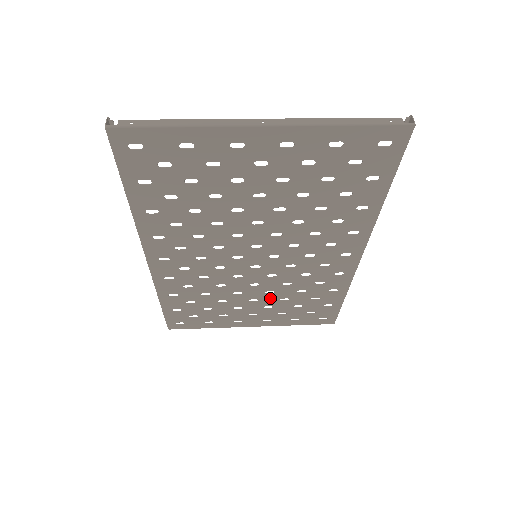
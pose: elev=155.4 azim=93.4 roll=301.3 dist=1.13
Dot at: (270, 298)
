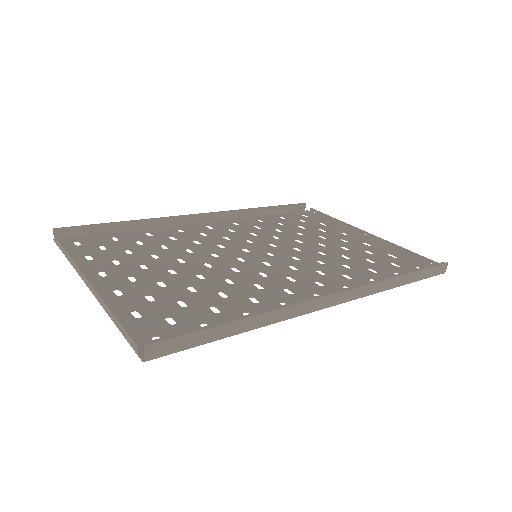
Dot at: (331, 252)
